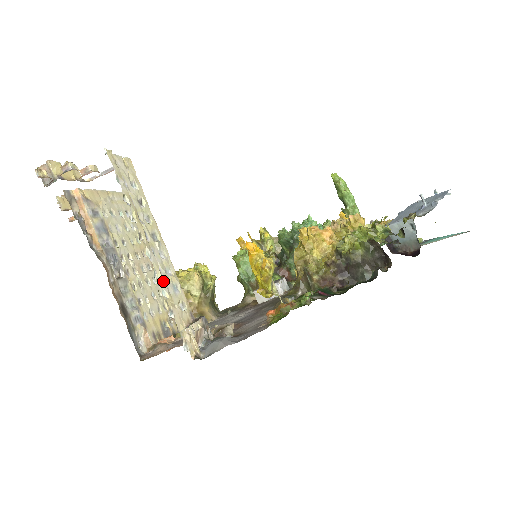
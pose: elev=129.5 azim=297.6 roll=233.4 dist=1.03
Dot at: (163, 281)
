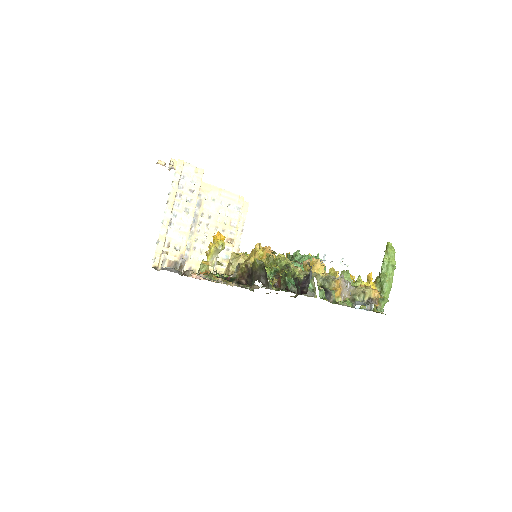
Dot at: (166, 227)
